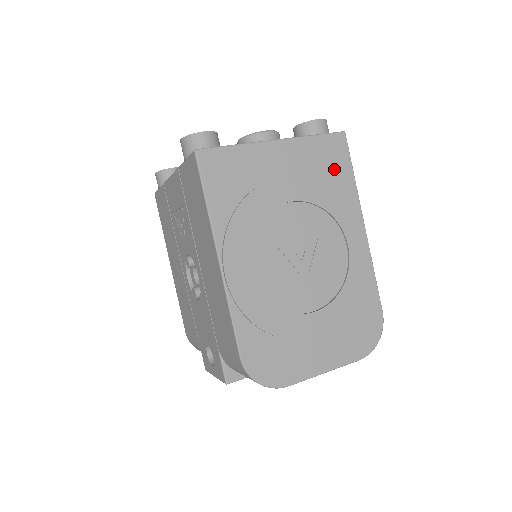
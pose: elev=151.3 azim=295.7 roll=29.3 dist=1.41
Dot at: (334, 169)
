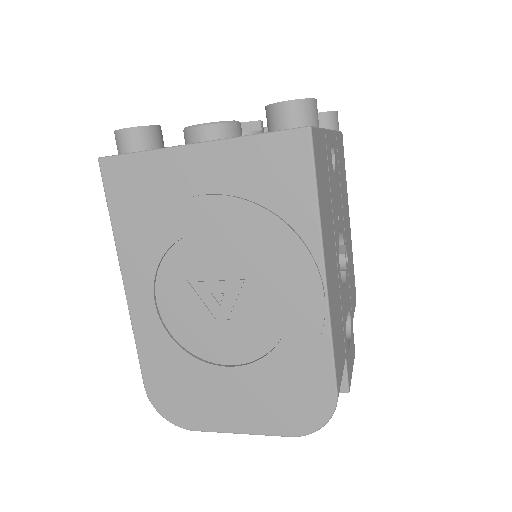
Dot at: (283, 187)
